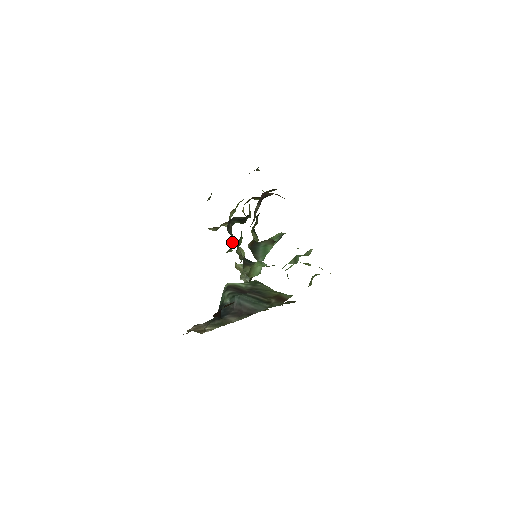
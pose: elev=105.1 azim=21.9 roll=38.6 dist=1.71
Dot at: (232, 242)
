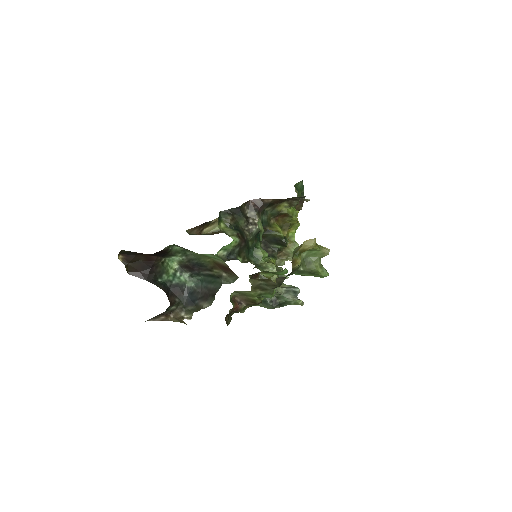
Dot at: (265, 261)
